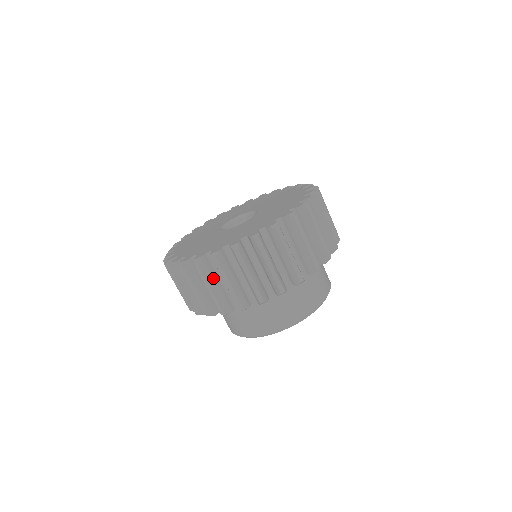
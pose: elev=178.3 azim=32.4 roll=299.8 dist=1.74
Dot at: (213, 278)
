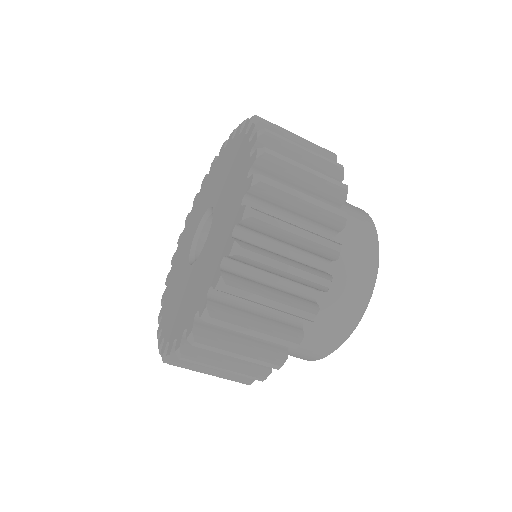
Dot at: occluded
